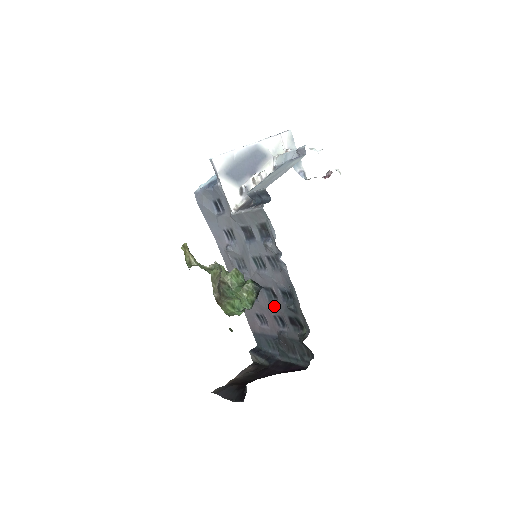
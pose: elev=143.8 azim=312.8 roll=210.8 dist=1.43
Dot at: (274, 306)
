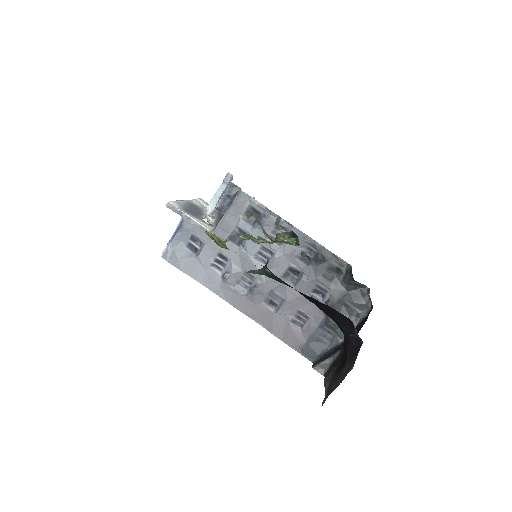
Dot at: (303, 283)
